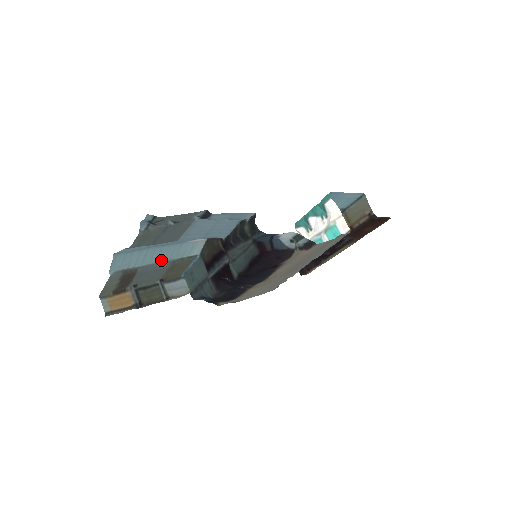
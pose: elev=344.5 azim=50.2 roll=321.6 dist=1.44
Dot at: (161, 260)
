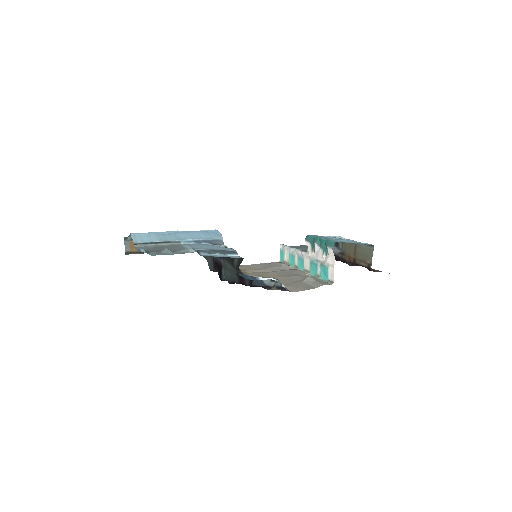
Dot at: occluded
